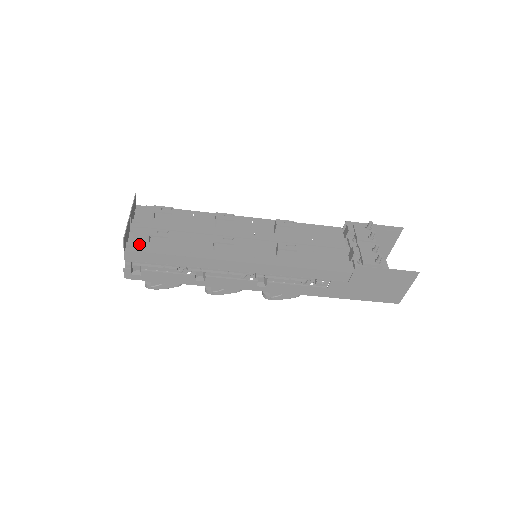
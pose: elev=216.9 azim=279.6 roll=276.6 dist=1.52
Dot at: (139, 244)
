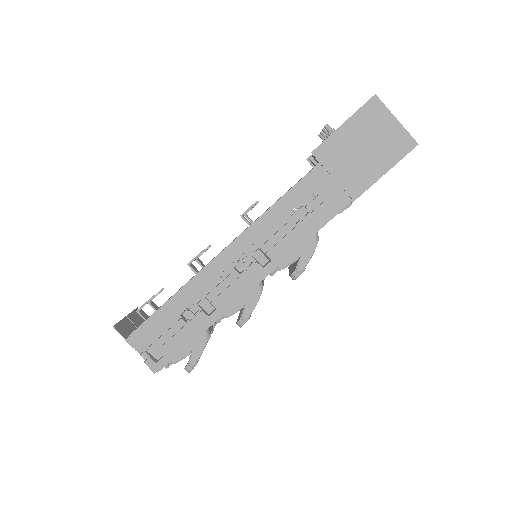
Dot at: occluded
